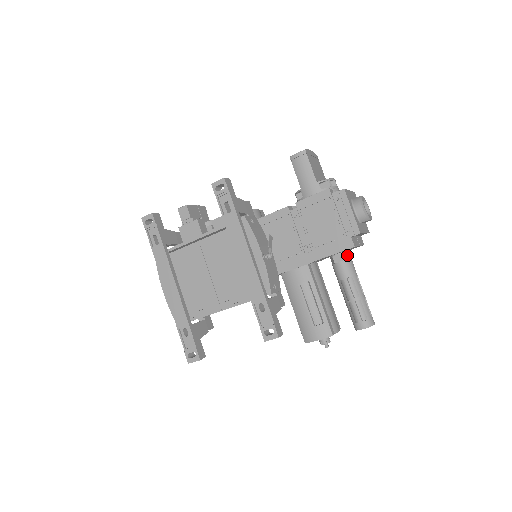
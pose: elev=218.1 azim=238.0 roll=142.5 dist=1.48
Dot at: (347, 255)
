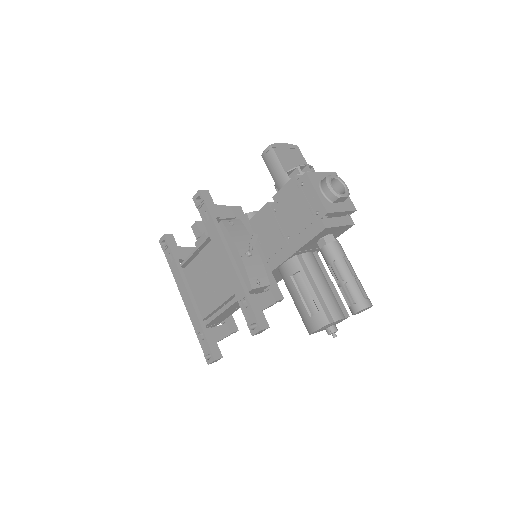
Dot at: (331, 238)
